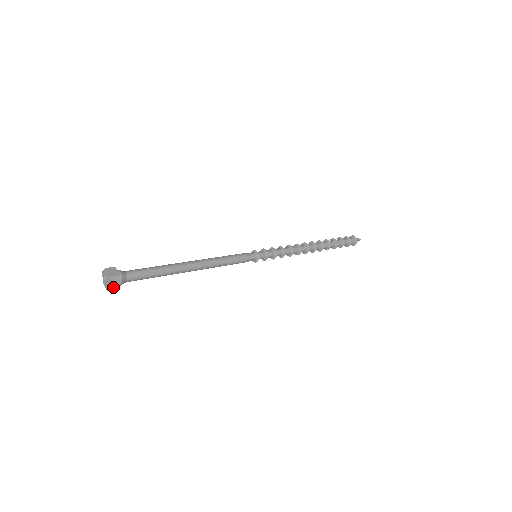
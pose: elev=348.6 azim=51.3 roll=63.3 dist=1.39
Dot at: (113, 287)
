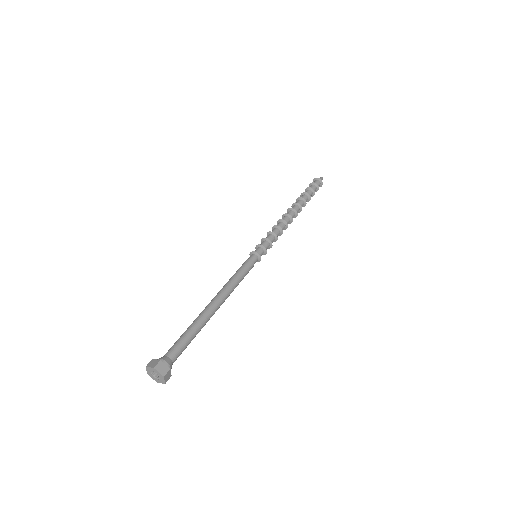
Dot at: (166, 381)
